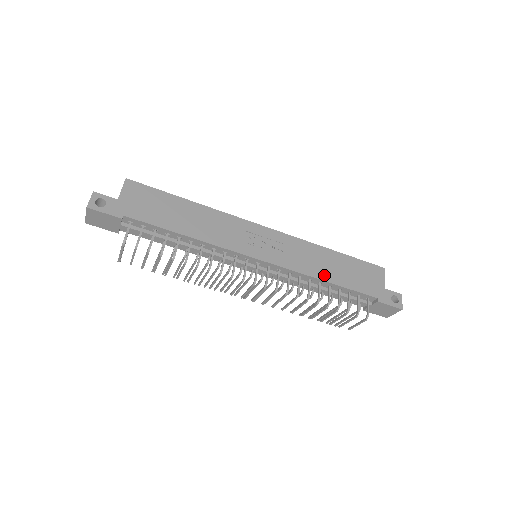
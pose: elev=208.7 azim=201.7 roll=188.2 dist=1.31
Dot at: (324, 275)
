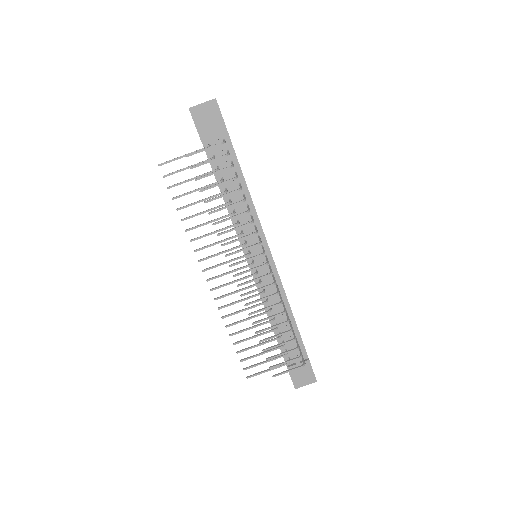
Dot at: occluded
